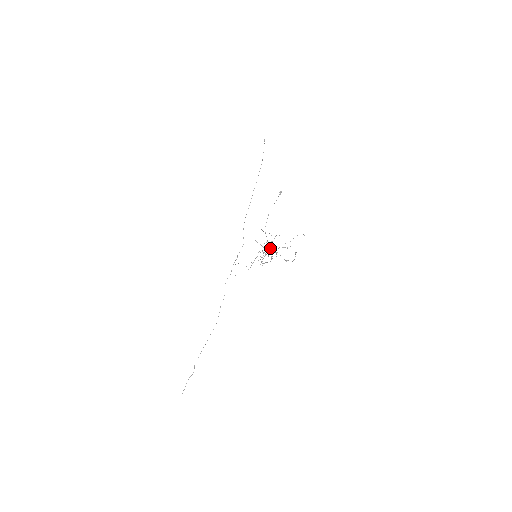
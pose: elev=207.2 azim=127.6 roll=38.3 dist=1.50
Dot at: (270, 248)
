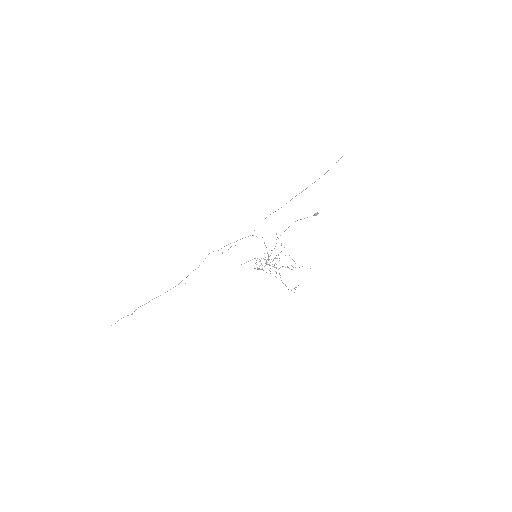
Dot at: (274, 258)
